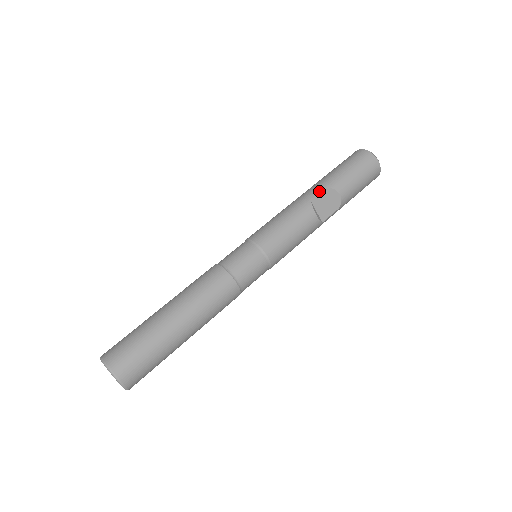
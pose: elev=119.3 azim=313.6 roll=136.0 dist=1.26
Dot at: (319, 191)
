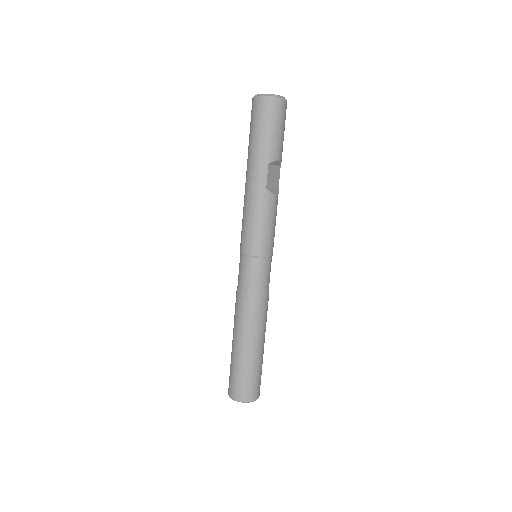
Dot at: (265, 174)
